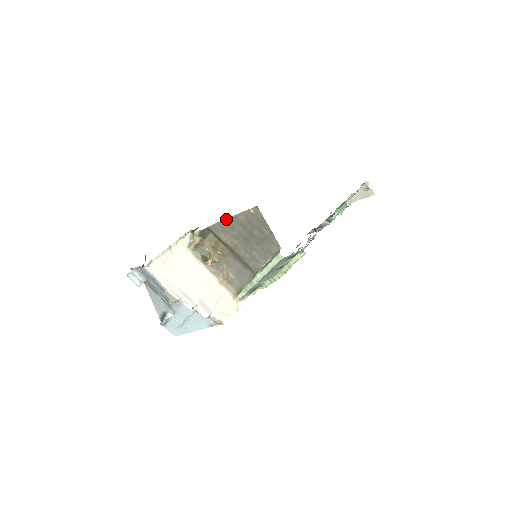
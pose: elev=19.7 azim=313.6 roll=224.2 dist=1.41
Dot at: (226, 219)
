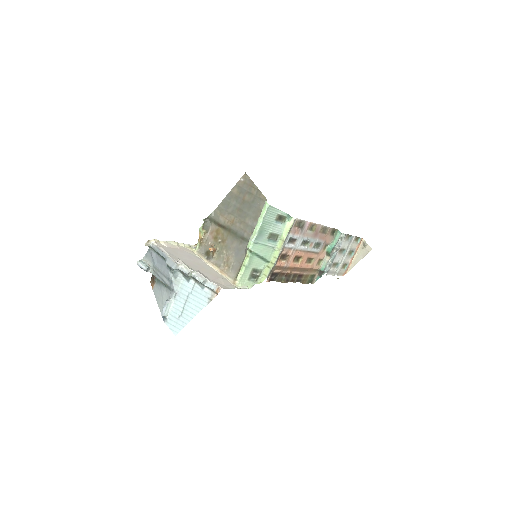
Dot at: (223, 200)
